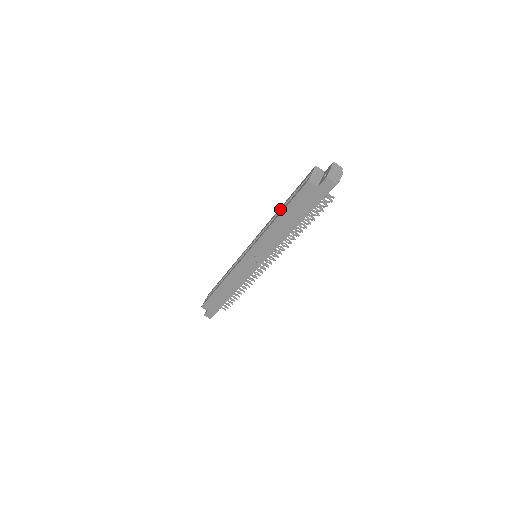
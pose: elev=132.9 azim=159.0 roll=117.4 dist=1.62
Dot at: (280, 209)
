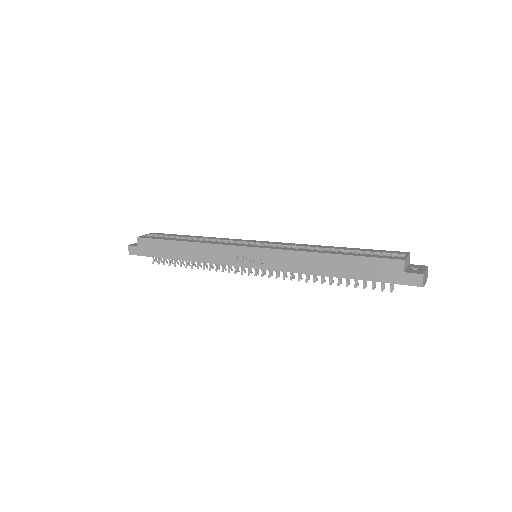
Dot at: (334, 248)
